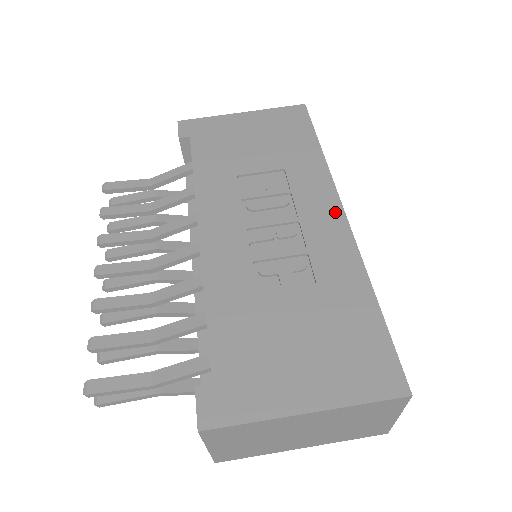
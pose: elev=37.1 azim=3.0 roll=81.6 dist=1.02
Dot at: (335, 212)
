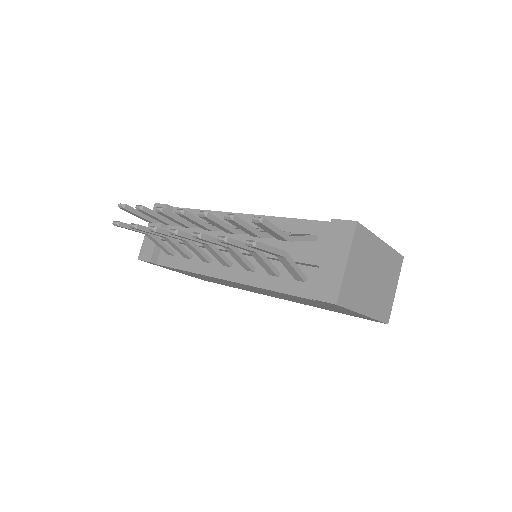
Dot at: occluded
